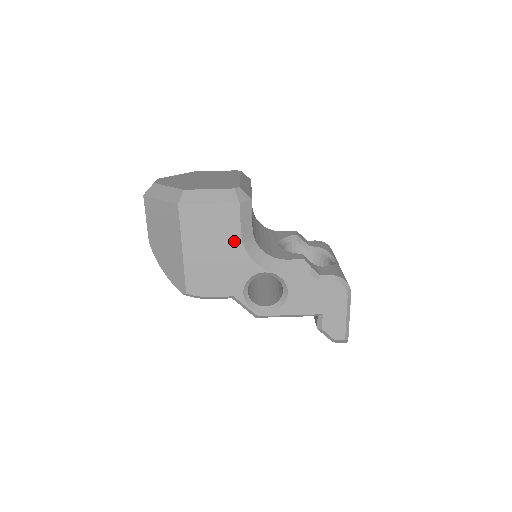
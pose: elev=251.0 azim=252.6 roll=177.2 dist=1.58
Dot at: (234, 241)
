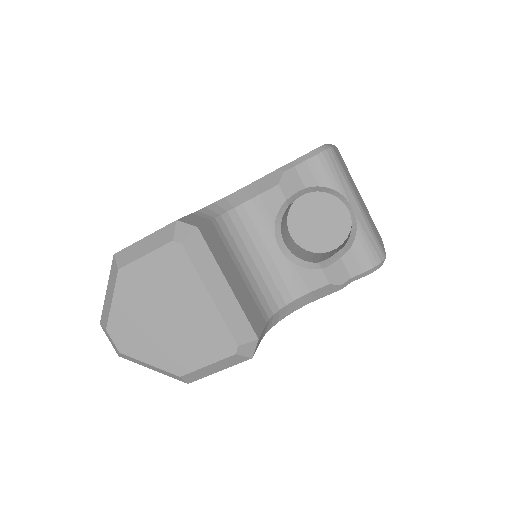
Dot at: occluded
